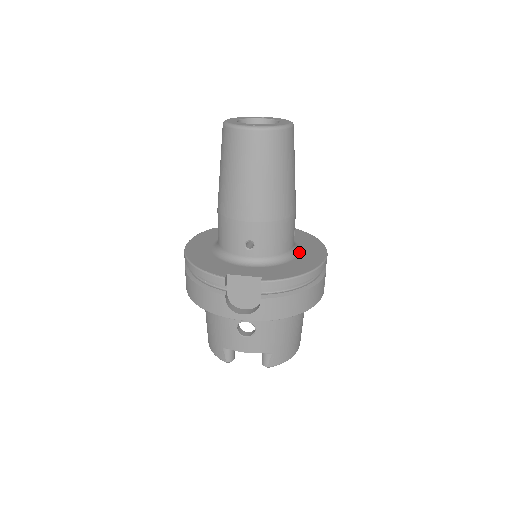
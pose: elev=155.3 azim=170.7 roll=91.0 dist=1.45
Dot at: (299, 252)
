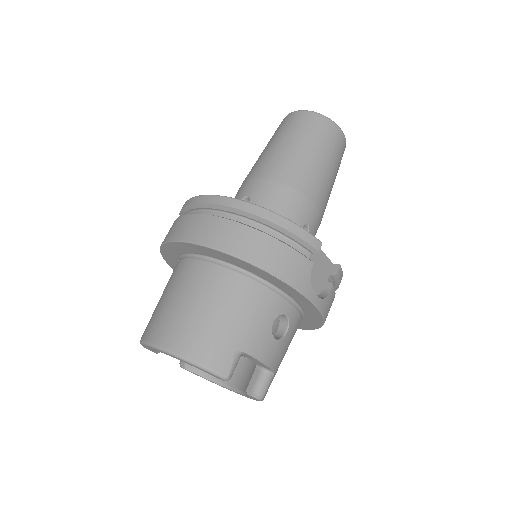
Dot at: occluded
